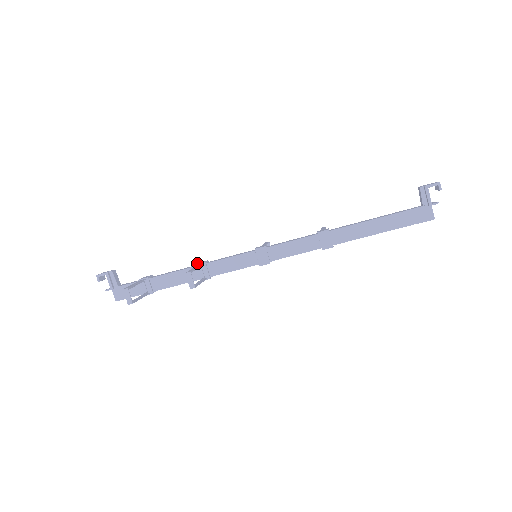
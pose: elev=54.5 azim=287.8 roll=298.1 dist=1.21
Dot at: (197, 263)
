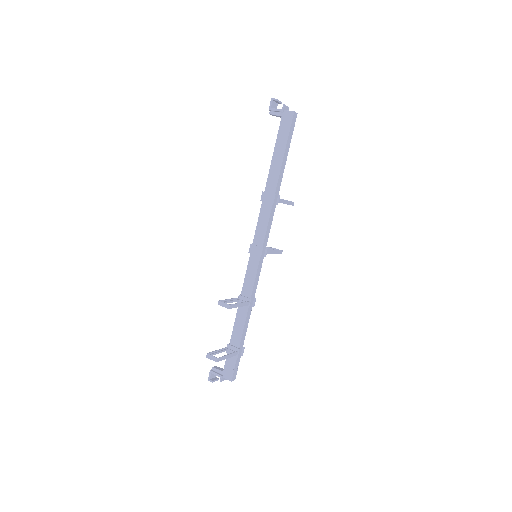
Dot at: occluded
